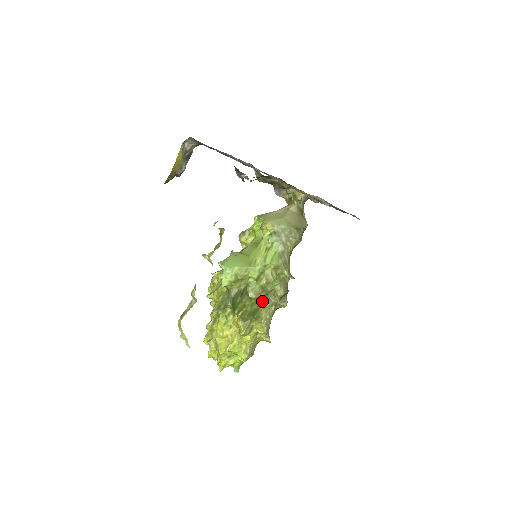
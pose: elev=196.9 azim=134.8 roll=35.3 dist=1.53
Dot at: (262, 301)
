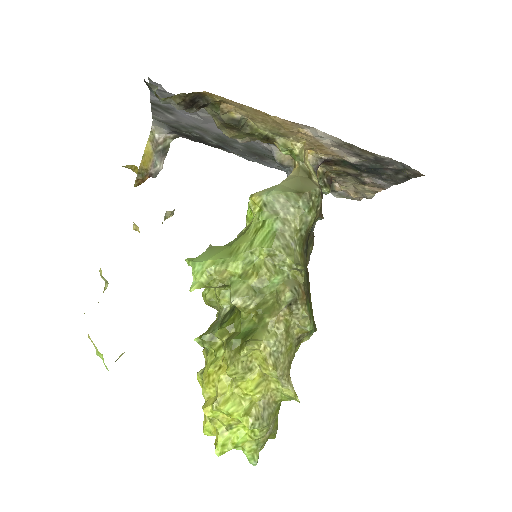
Dot at: (259, 314)
